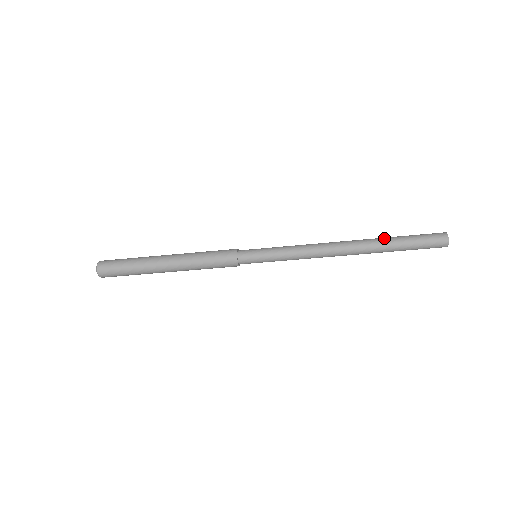
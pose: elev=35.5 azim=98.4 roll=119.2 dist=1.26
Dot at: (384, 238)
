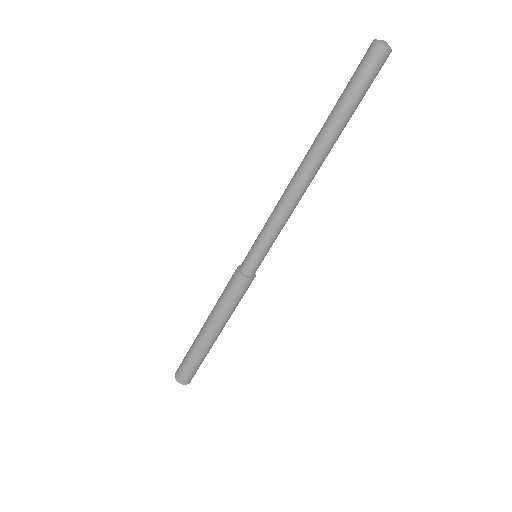
Dot at: (328, 118)
